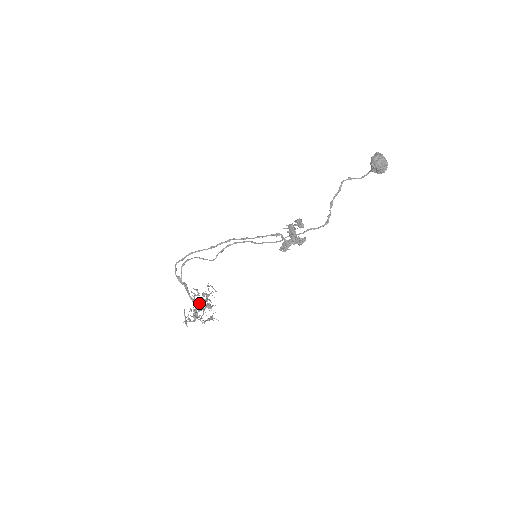
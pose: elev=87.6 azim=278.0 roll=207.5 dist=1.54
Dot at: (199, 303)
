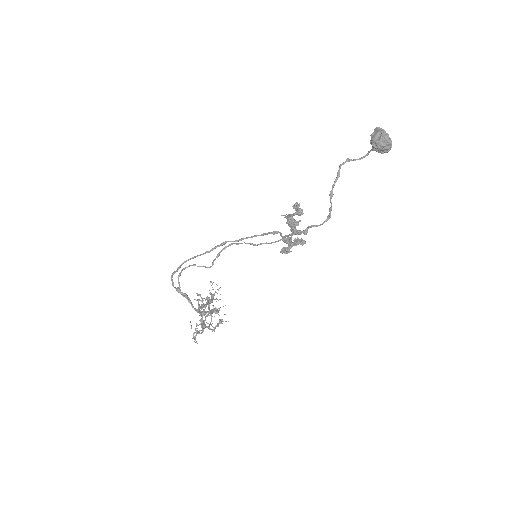
Dot at: (205, 312)
